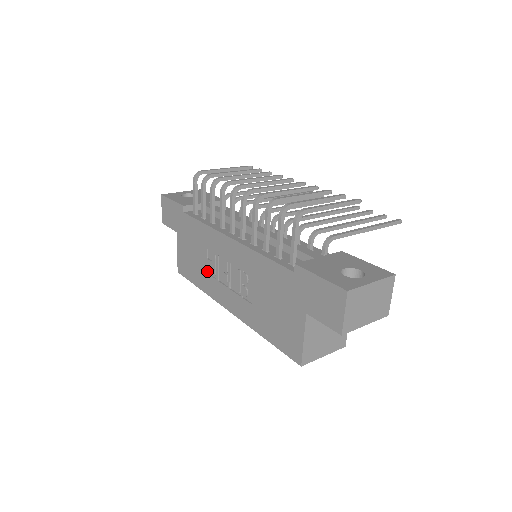
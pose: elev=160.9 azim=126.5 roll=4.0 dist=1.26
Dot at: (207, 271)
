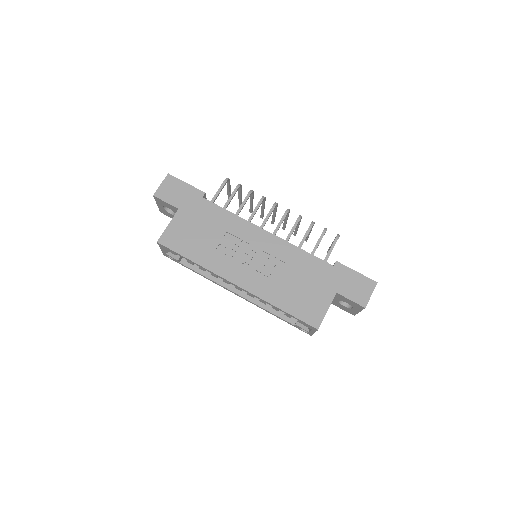
Dot at: (216, 249)
